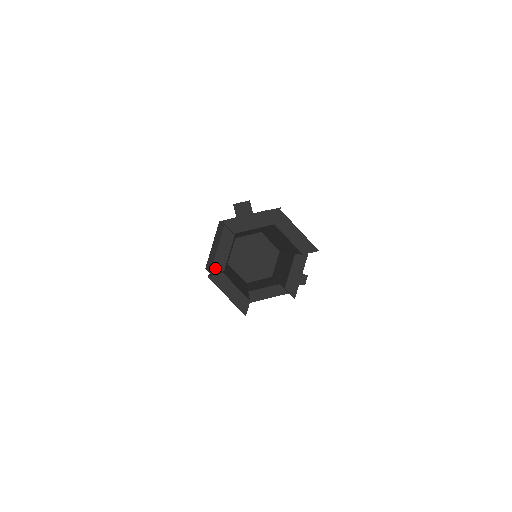
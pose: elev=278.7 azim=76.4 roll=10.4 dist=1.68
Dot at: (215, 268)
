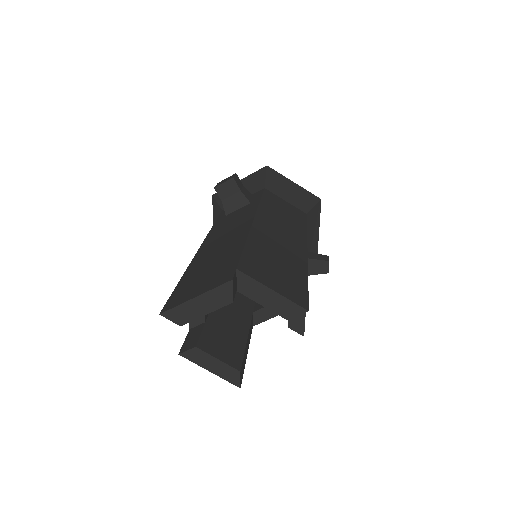
Dot at: (193, 321)
